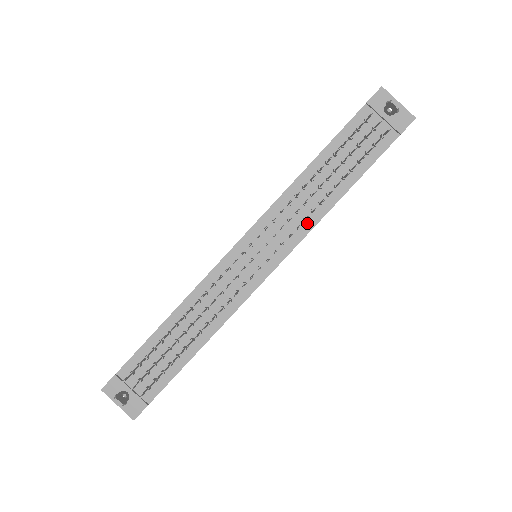
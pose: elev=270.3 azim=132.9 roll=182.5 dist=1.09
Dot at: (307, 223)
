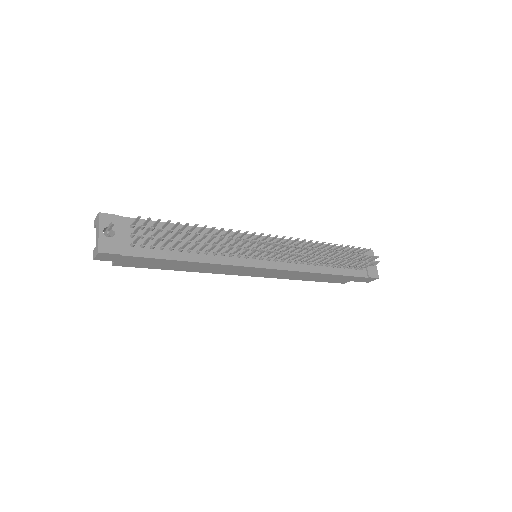
Dot at: (301, 266)
